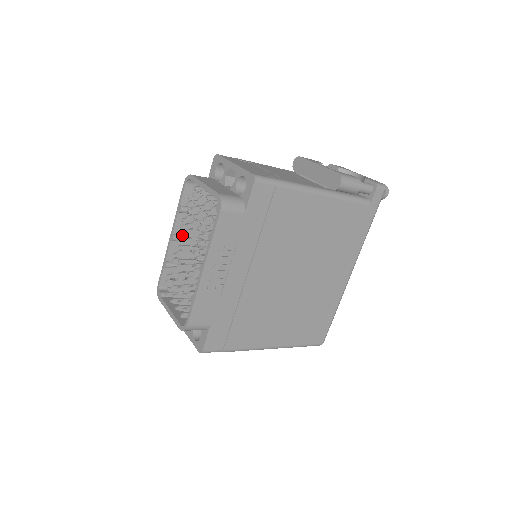
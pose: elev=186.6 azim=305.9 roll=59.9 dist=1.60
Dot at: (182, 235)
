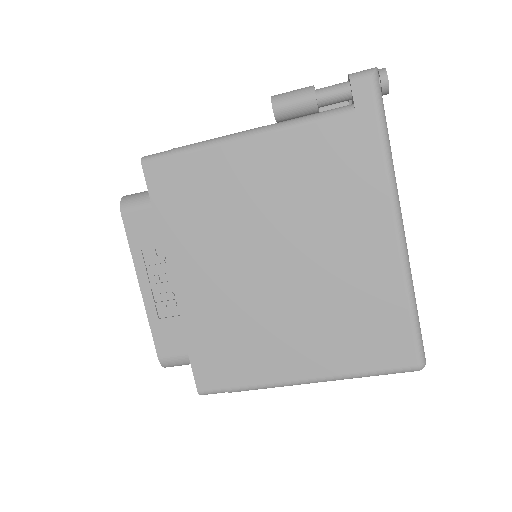
Dot at: occluded
